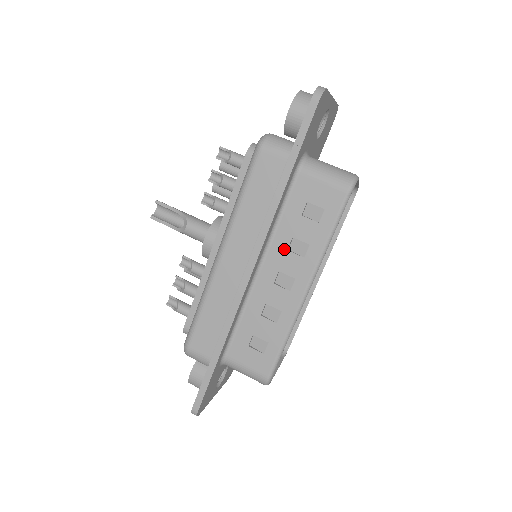
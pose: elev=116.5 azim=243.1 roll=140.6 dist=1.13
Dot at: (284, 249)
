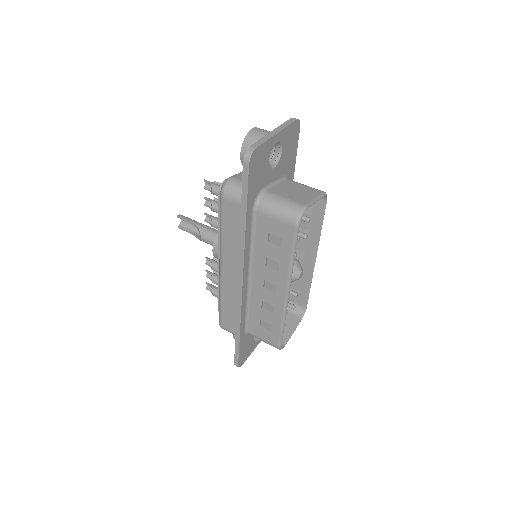
Dot at: (263, 265)
